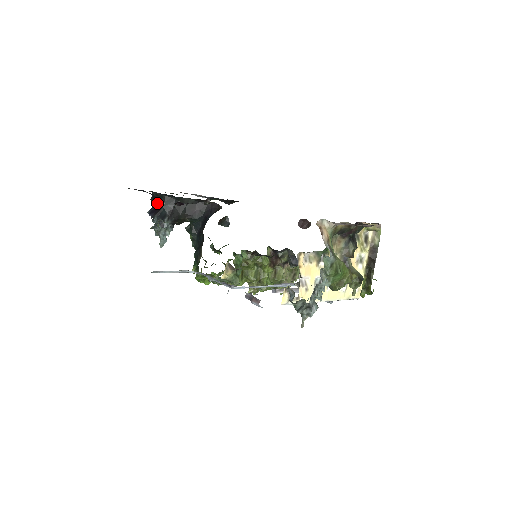
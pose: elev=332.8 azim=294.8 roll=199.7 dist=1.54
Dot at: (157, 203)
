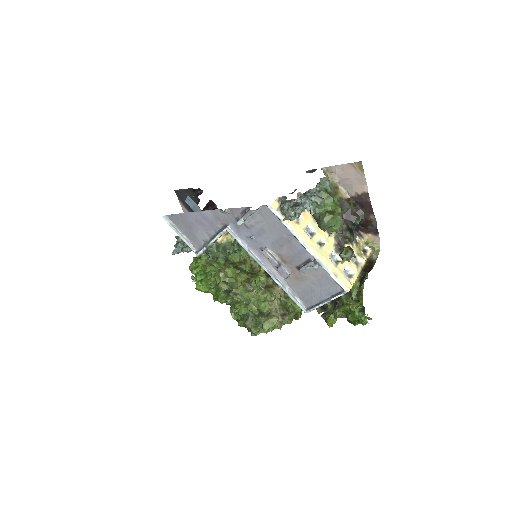
Dot at: (197, 192)
